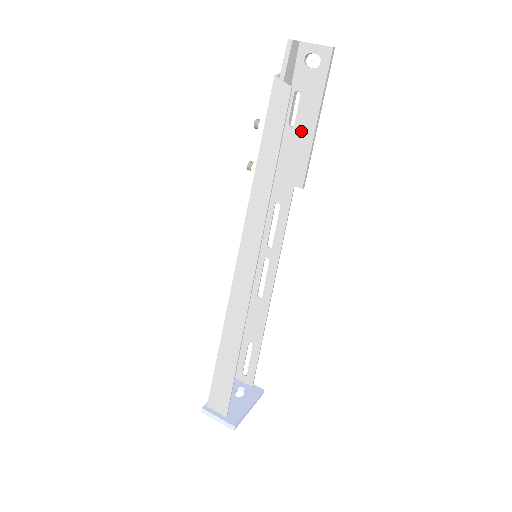
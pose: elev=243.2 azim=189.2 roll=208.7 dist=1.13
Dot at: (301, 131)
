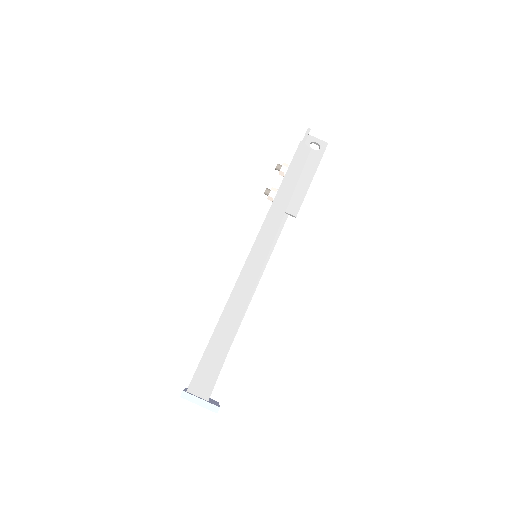
Dot at: (301, 181)
